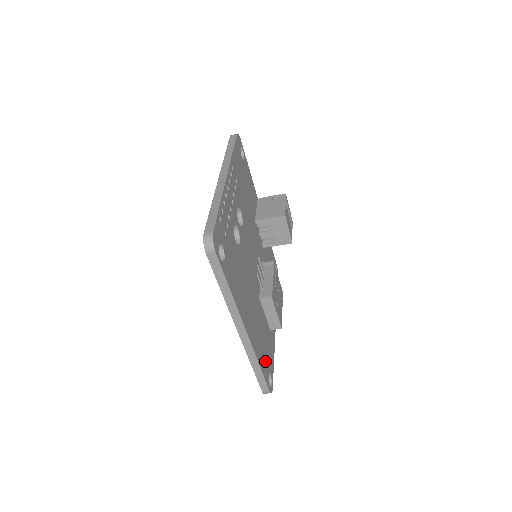
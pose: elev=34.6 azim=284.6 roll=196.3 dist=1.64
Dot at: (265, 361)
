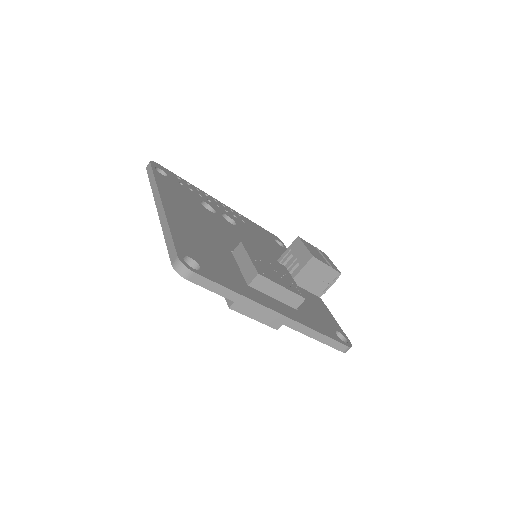
Dot at: (194, 251)
